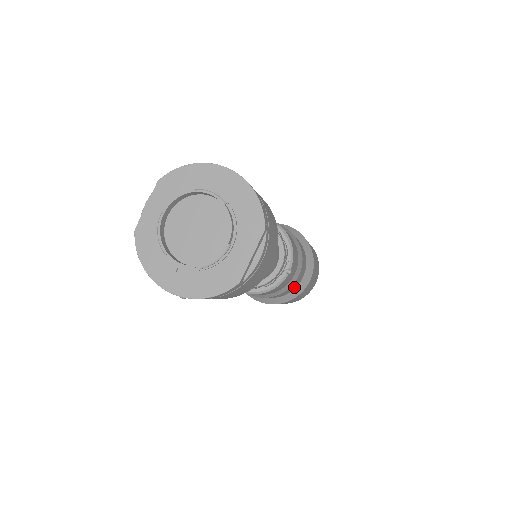
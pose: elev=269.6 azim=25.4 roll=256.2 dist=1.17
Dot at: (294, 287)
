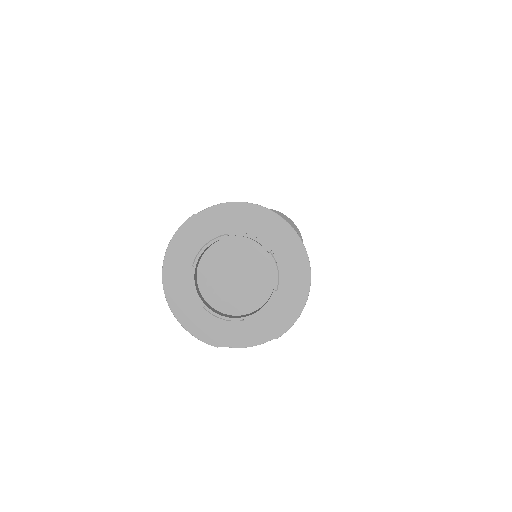
Dot at: occluded
